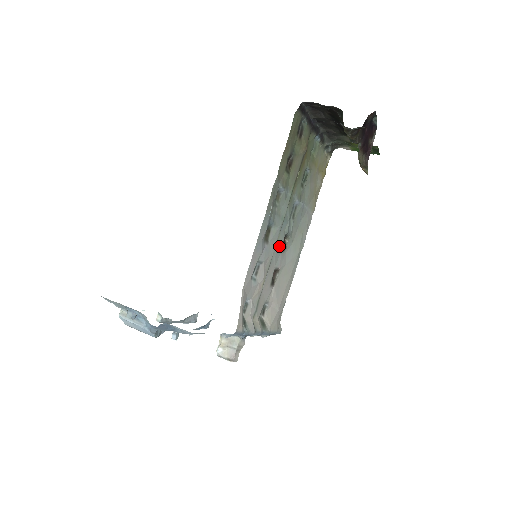
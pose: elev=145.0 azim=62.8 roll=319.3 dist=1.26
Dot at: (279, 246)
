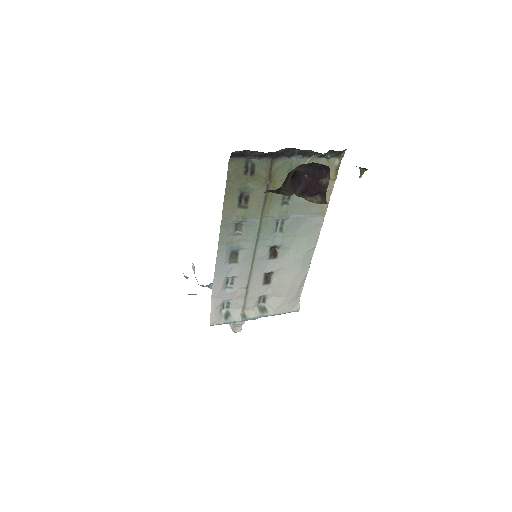
Dot at: (262, 258)
